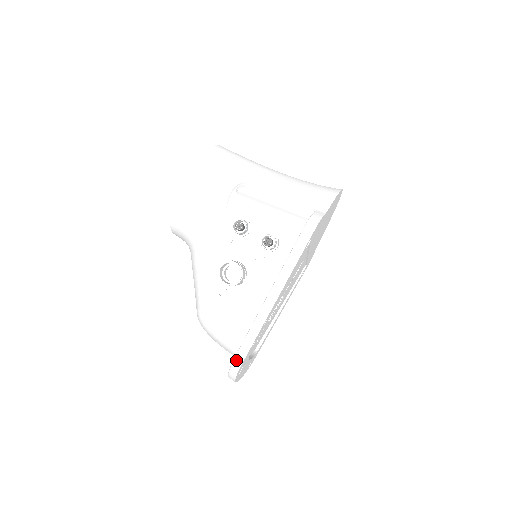
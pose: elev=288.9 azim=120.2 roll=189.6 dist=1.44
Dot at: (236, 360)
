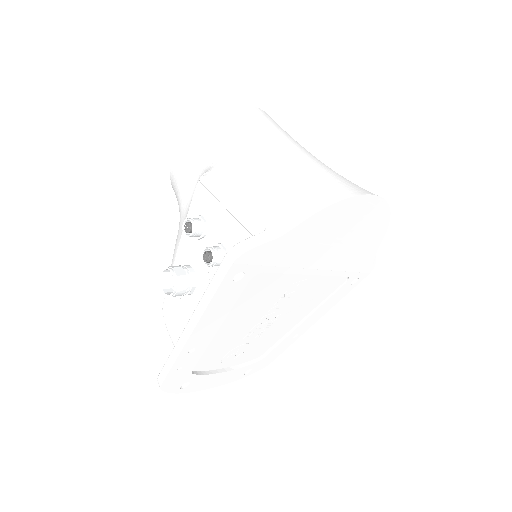
Dot at: (158, 378)
